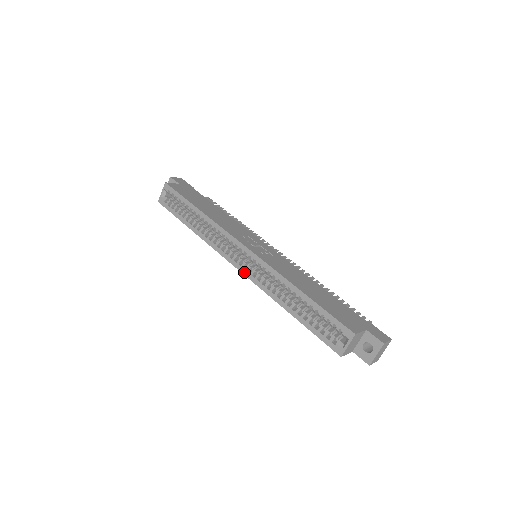
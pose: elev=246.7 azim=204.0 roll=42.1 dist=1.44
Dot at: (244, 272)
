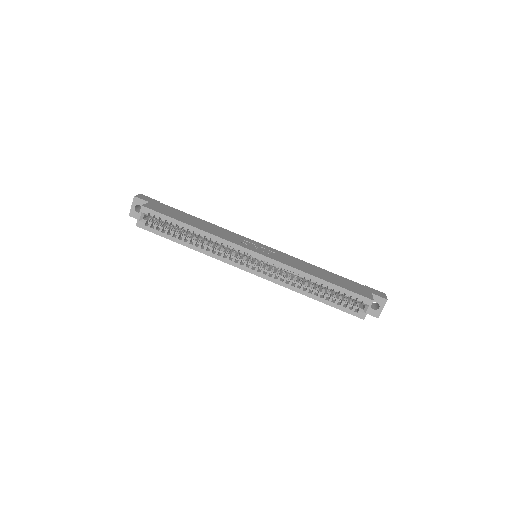
Dot at: (259, 274)
